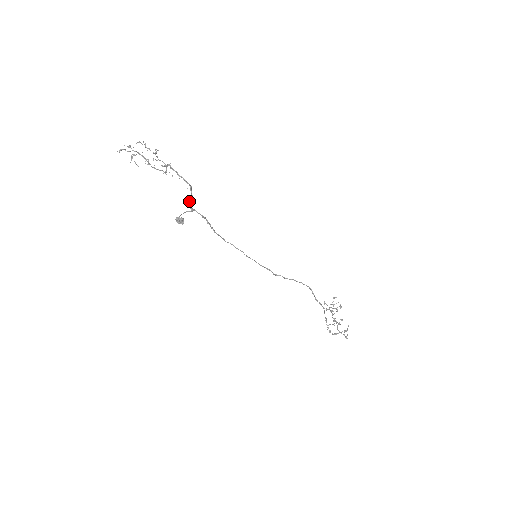
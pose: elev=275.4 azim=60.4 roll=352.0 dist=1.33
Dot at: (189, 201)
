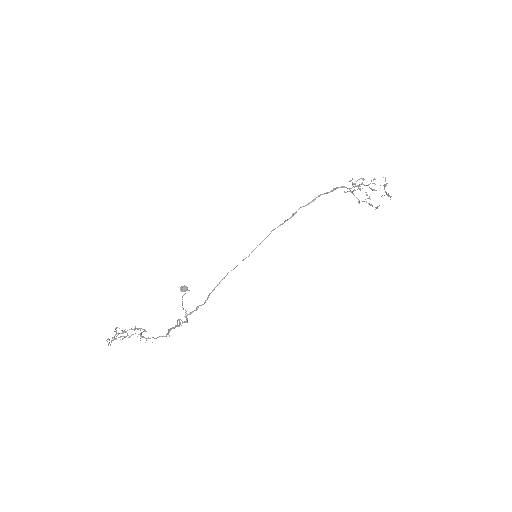
Dot at: (178, 319)
